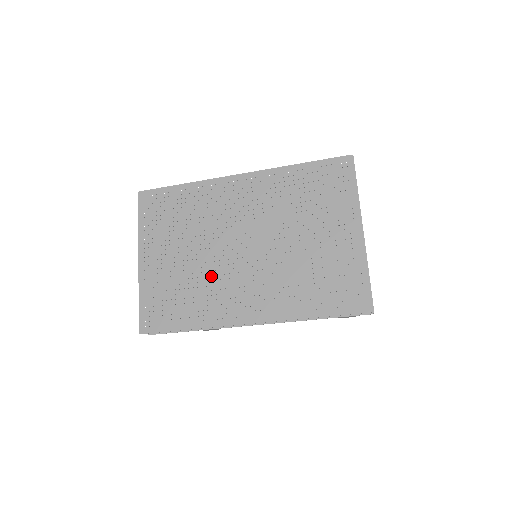
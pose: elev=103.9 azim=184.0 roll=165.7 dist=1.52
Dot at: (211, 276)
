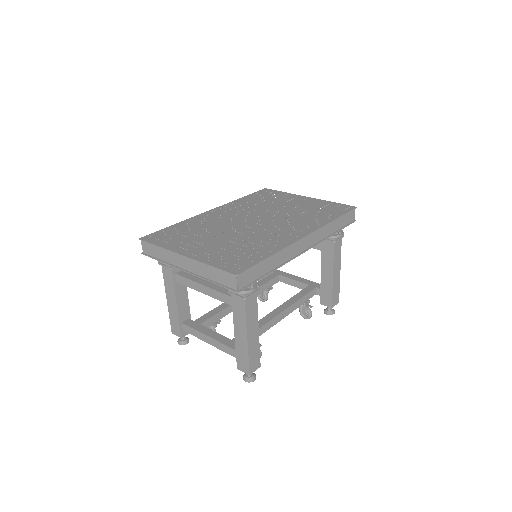
Dot at: (251, 236)
